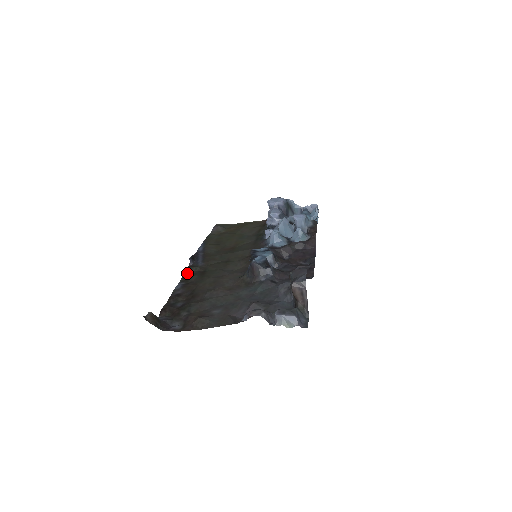
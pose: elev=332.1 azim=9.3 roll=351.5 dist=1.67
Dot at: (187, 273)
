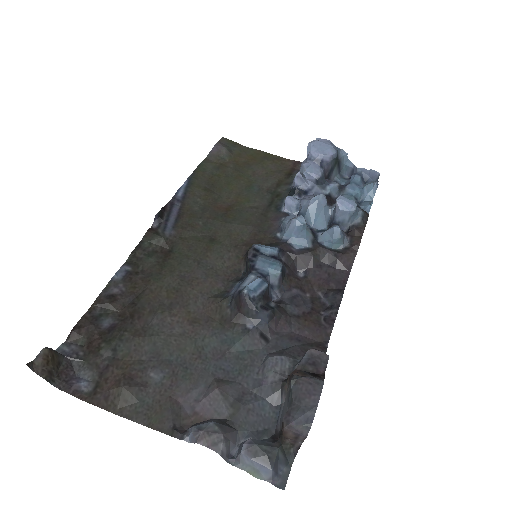
Dot at: (142, 246)
